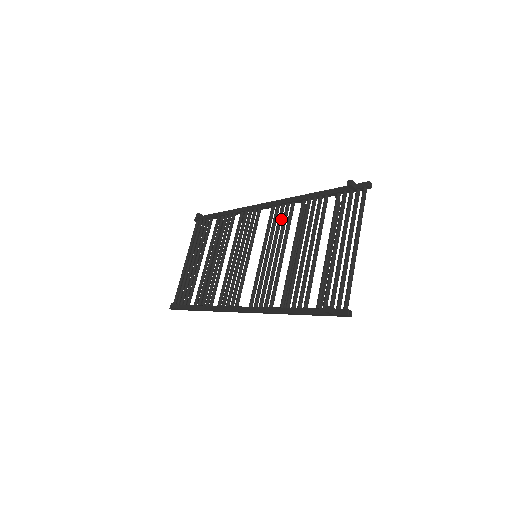
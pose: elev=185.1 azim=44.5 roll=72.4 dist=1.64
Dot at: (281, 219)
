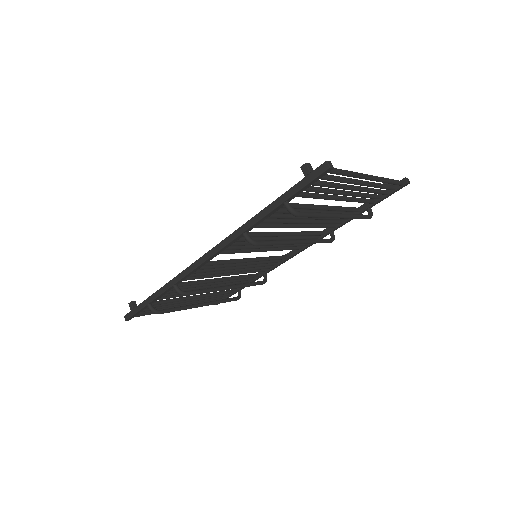
Dot at: occluded
